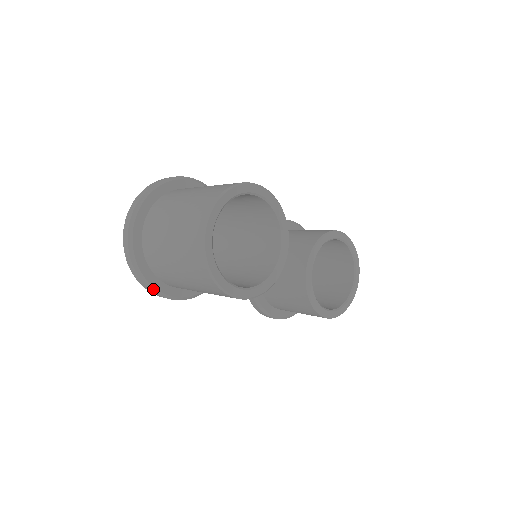
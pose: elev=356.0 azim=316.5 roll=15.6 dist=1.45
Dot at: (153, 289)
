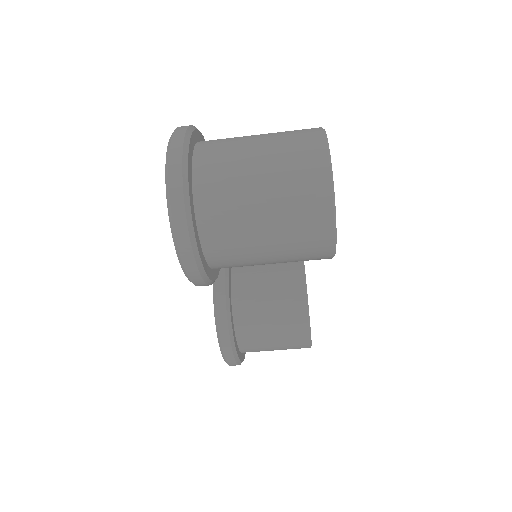
Dot at: (193, 244)
